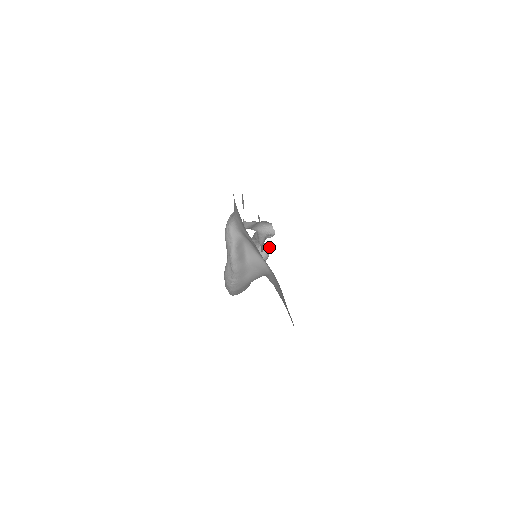
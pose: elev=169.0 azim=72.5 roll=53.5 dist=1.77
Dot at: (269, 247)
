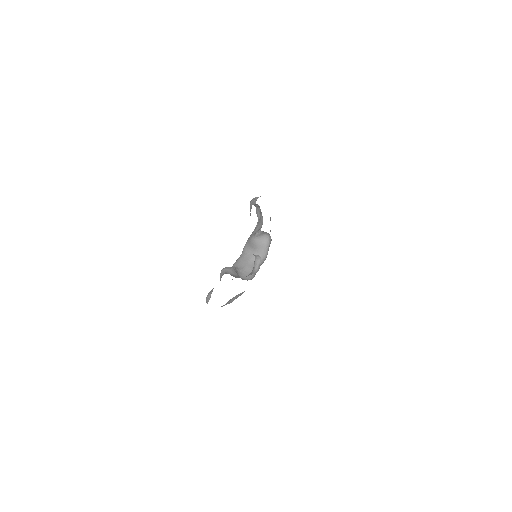
Dot at: occluded
